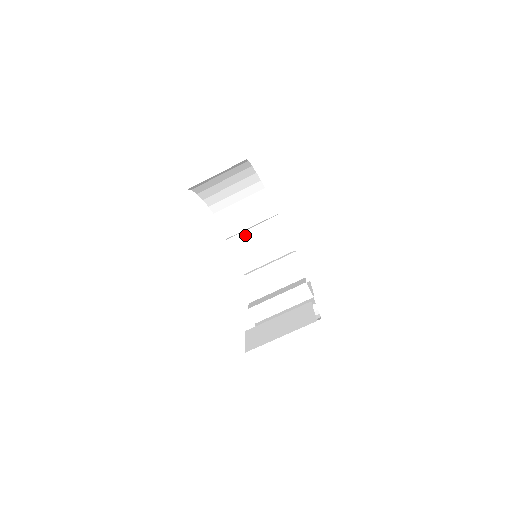
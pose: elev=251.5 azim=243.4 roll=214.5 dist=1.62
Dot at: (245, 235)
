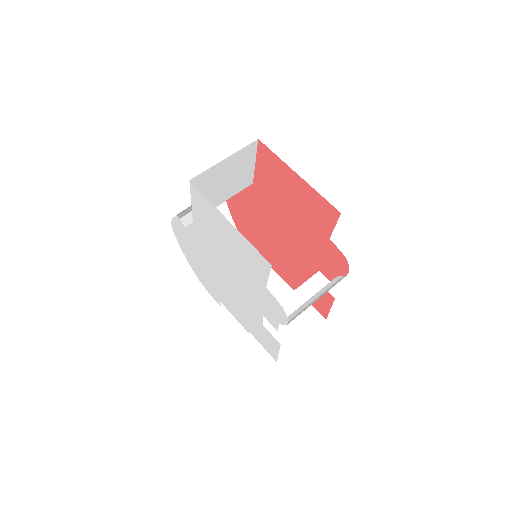
Dot at: occluded
